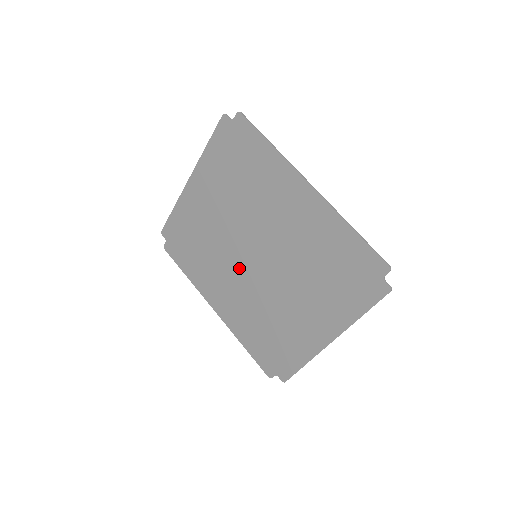
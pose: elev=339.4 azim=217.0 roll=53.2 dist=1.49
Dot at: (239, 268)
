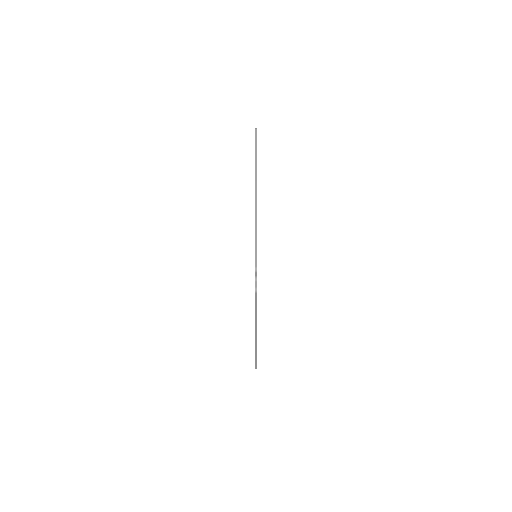
Dot at: occluded
